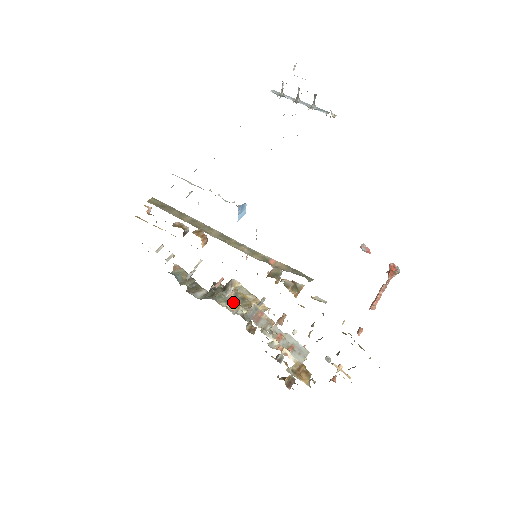
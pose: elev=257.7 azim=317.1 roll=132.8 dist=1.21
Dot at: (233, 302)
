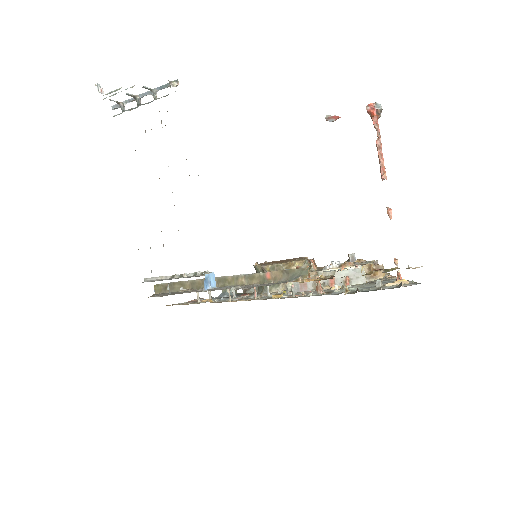
Dot at: occluded
